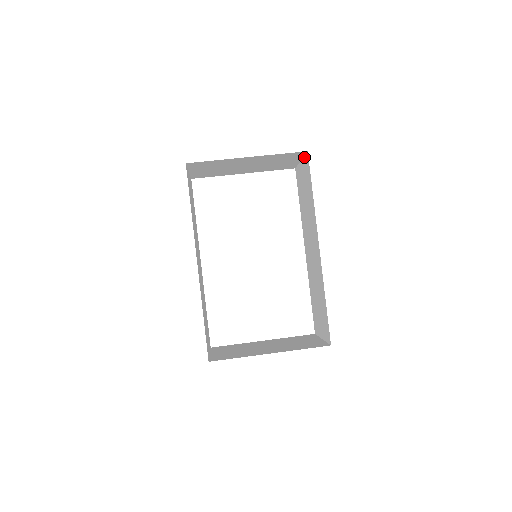
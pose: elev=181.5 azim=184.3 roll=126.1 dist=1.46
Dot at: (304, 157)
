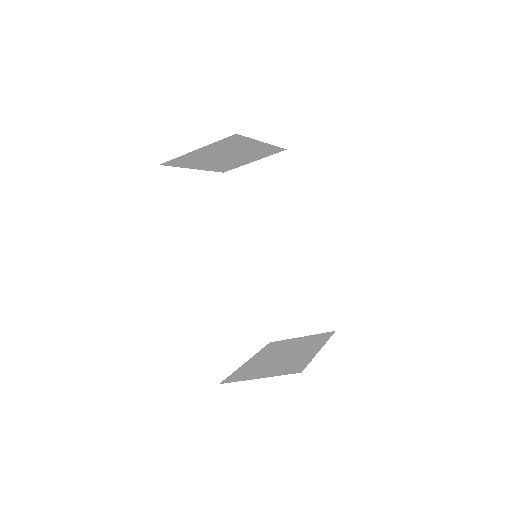
Dot at: (271, 156)
